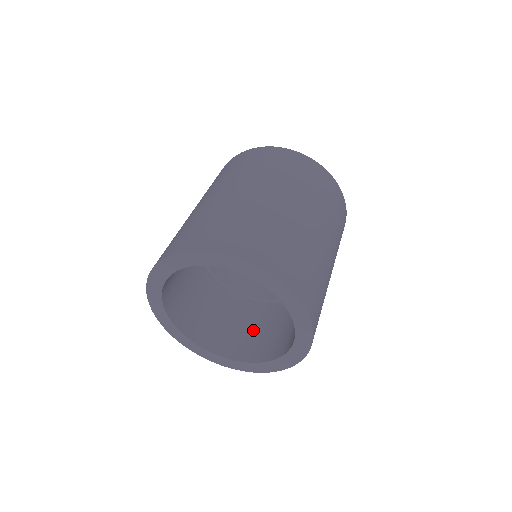
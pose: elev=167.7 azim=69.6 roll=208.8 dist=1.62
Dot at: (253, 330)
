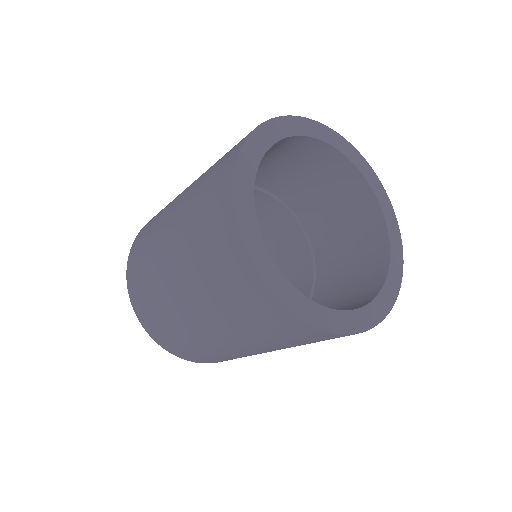
Dot at: occluded
